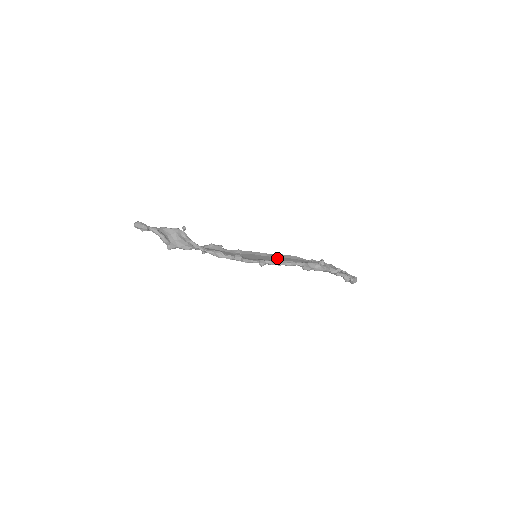
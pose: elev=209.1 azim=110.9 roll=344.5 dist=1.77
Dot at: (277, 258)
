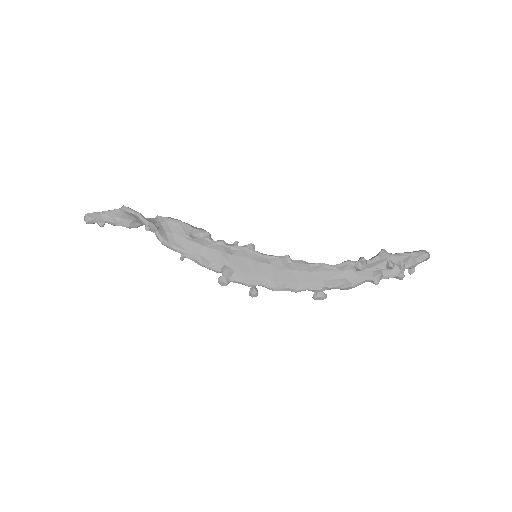
Dot at: (282, 272)
